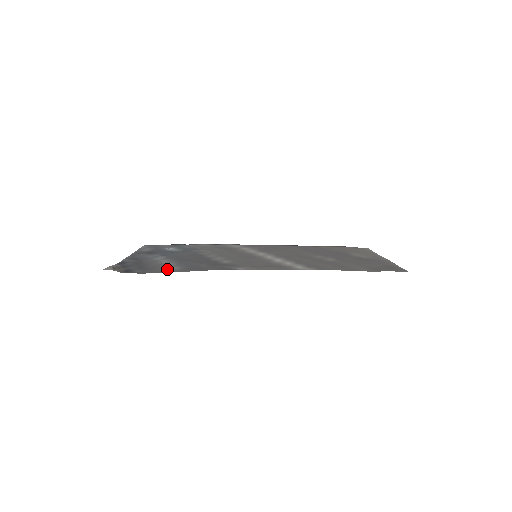
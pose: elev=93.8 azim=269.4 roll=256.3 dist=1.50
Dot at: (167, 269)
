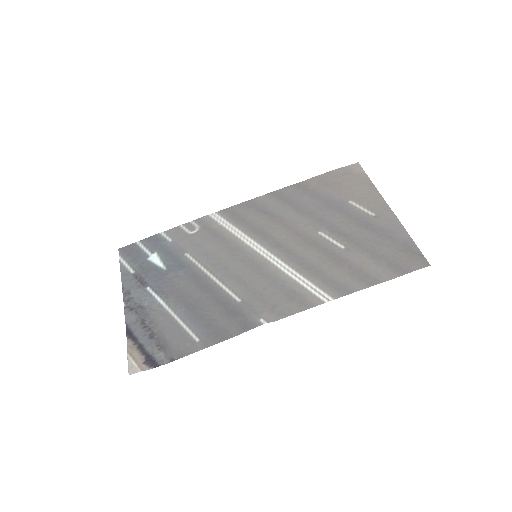
Dot at: (188, 342)
